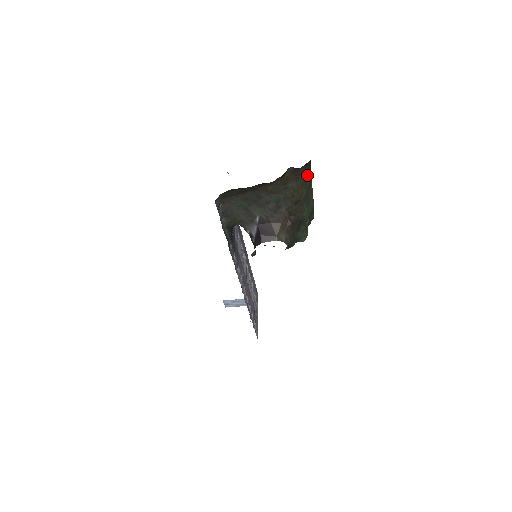
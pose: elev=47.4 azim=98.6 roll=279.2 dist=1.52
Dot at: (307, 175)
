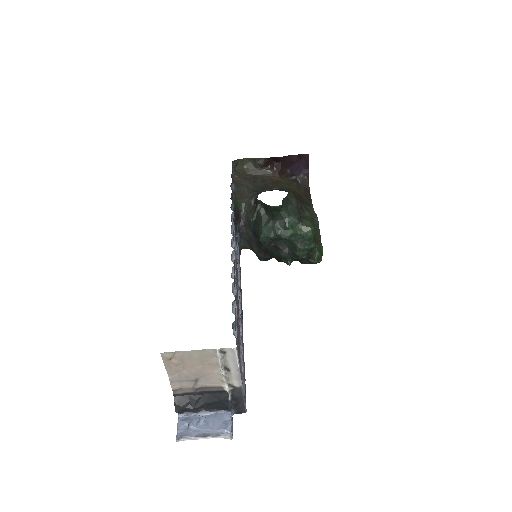
Dot at: (308, 198)
